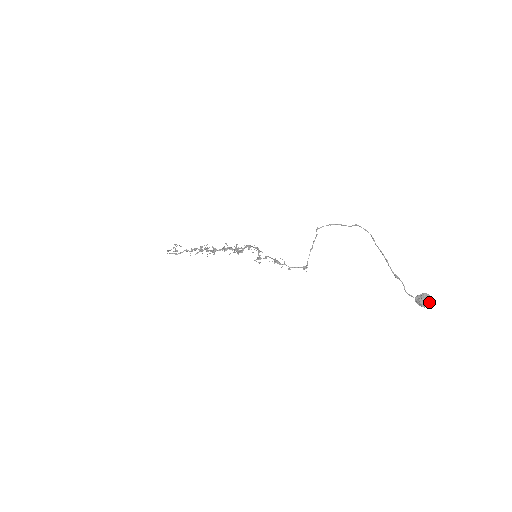
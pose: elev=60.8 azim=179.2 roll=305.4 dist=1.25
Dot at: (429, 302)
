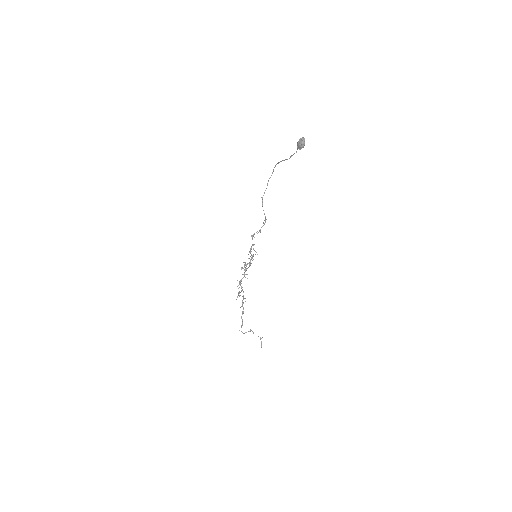
Dot at: (302, 139)
